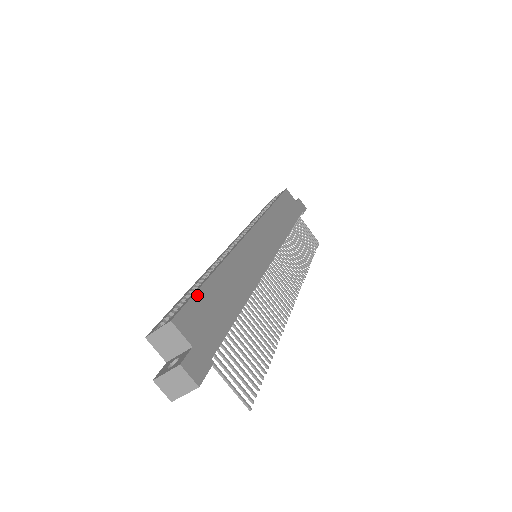
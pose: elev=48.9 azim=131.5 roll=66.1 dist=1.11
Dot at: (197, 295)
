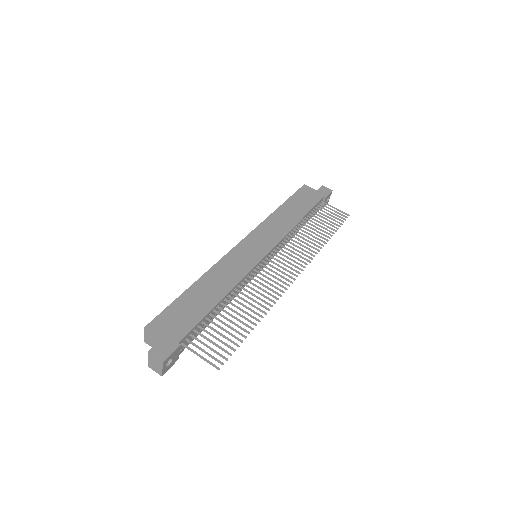
Dot at: (172, 305)
